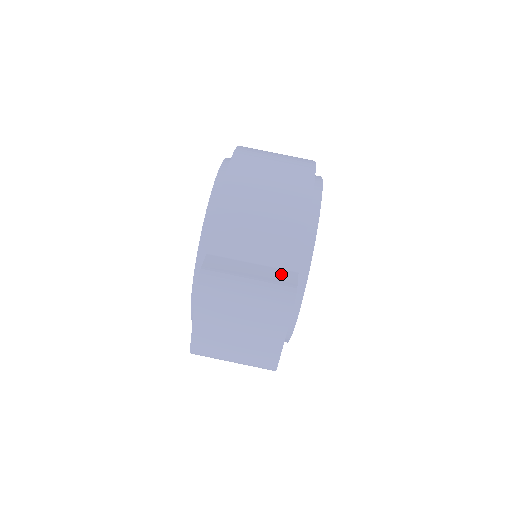
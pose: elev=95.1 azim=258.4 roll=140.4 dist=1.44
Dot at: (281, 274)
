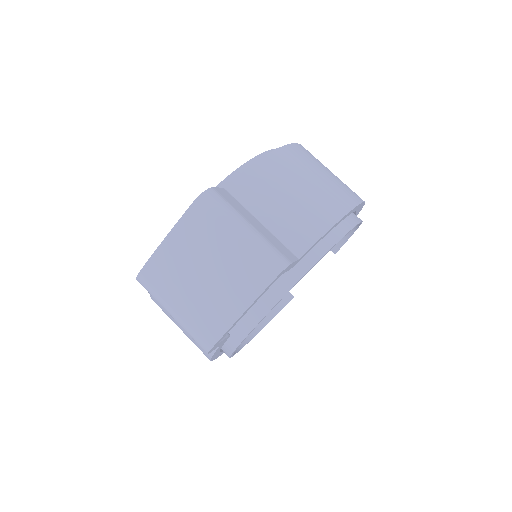
Dot at: (282, 247)
